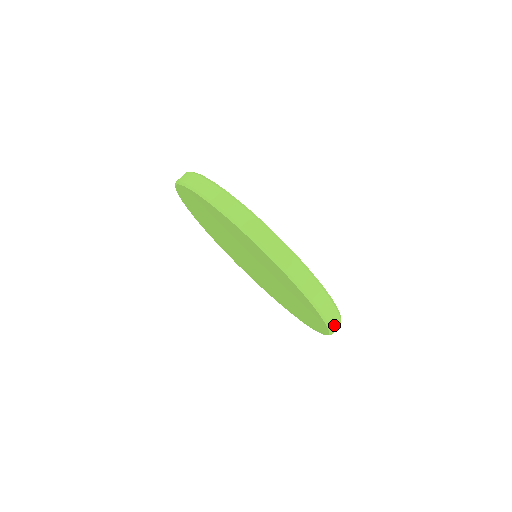
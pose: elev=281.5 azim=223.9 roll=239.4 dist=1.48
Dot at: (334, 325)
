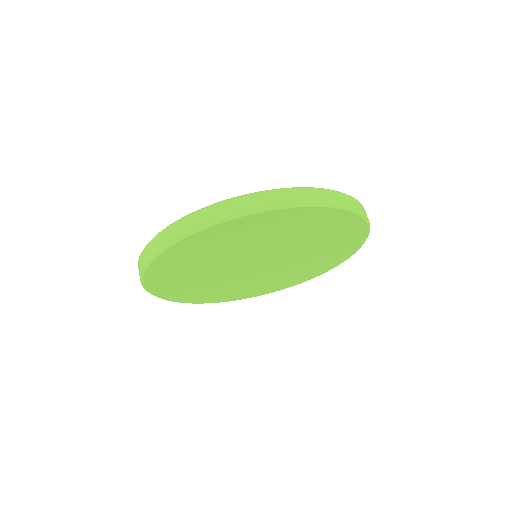
Dot at: (359, 208)
